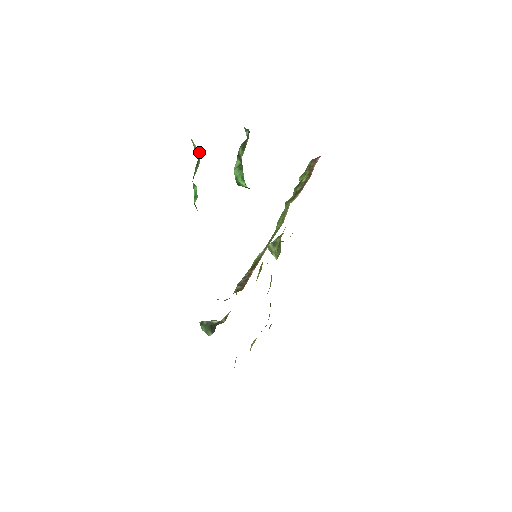
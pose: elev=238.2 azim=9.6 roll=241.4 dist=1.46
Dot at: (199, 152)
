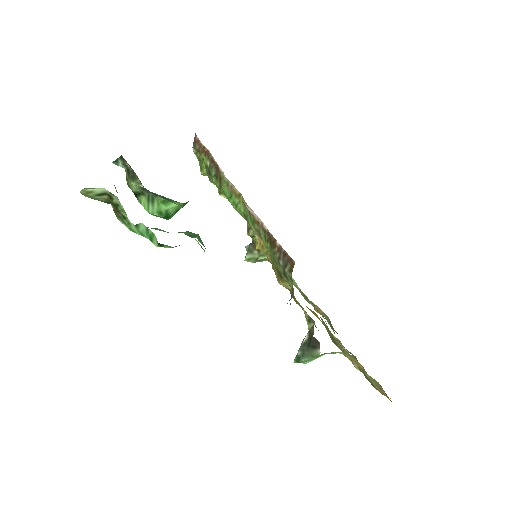
Dot at: (103, 190)
